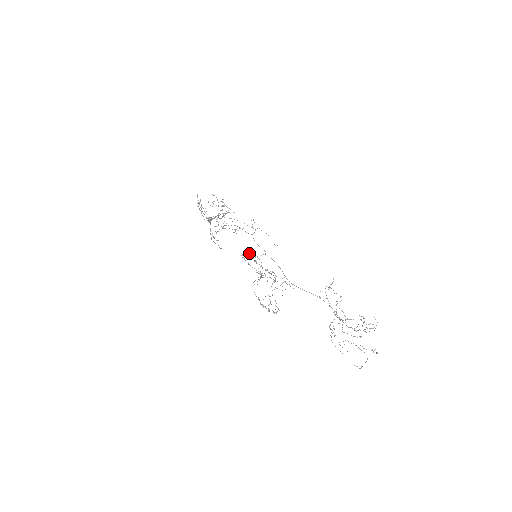
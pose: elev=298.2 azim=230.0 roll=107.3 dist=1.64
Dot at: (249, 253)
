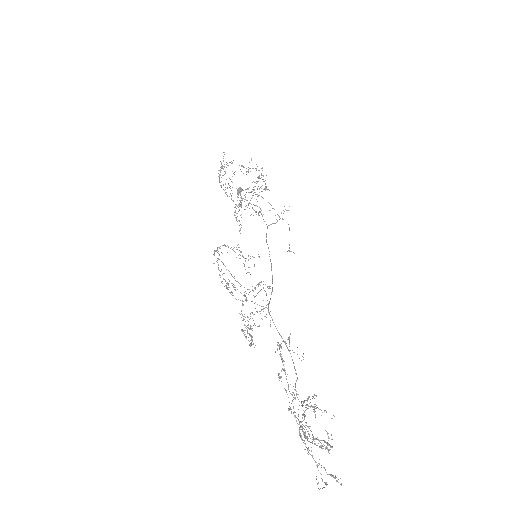
Dot at: occluded
